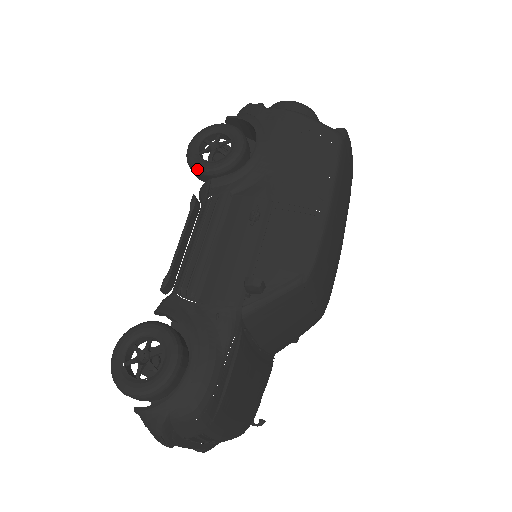
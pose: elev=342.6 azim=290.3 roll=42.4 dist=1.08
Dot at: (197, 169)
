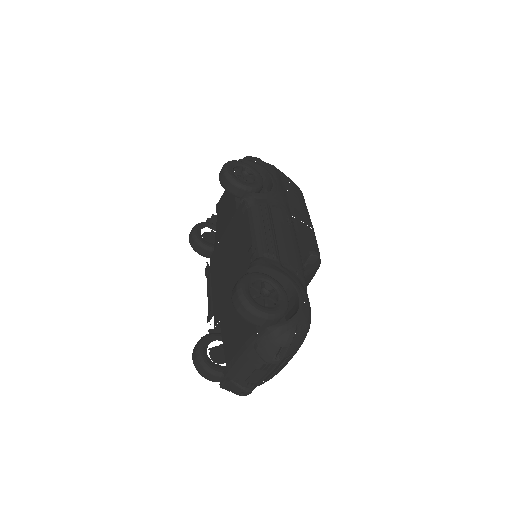
Dot at: (239, 184)
